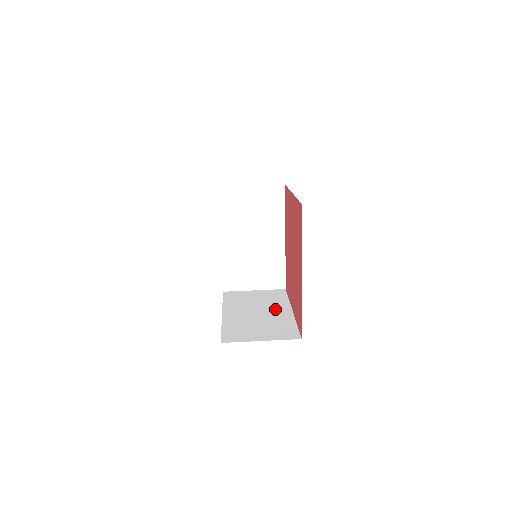
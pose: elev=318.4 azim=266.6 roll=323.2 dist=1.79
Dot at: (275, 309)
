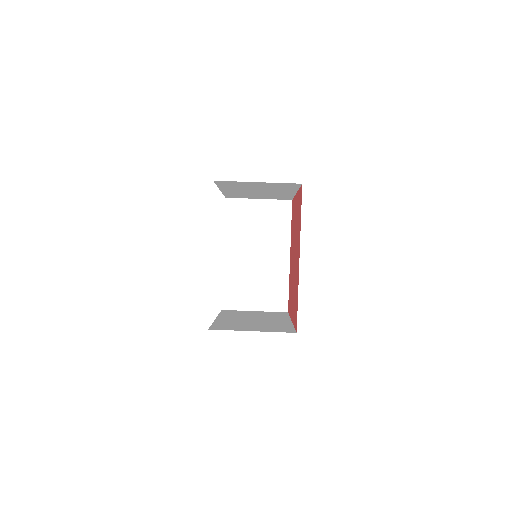
Dot at: (274, 251)
